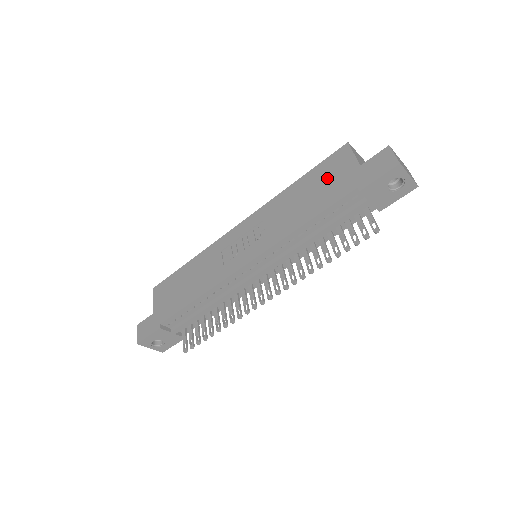
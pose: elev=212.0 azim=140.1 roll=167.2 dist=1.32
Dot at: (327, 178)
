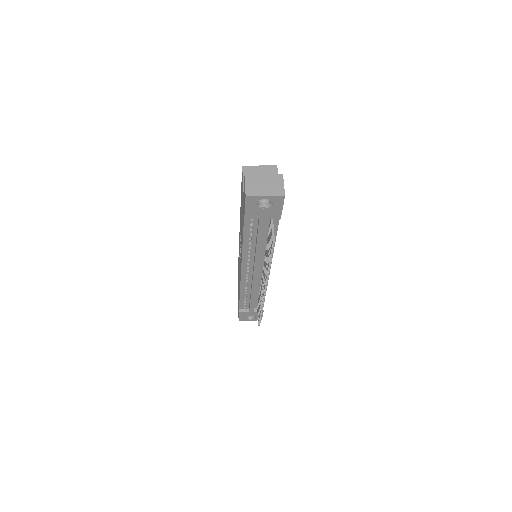
Dot at: (242, 201)
